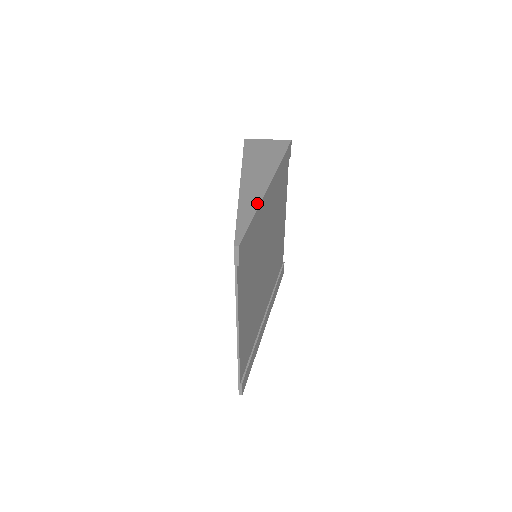
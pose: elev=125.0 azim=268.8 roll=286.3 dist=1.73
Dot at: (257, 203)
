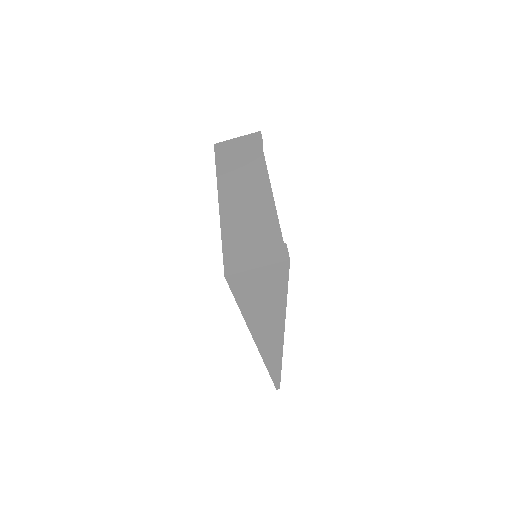
Dot at: (280, 358)
